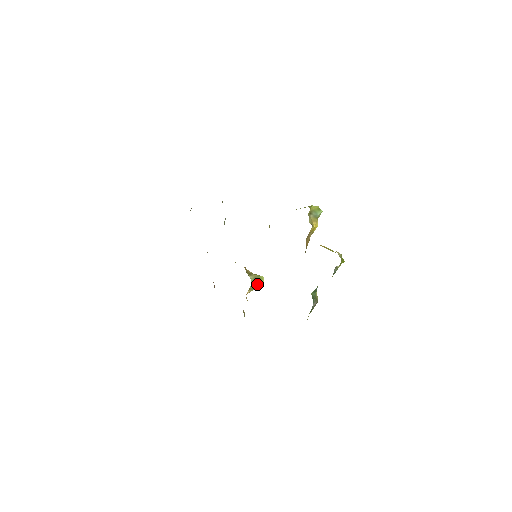
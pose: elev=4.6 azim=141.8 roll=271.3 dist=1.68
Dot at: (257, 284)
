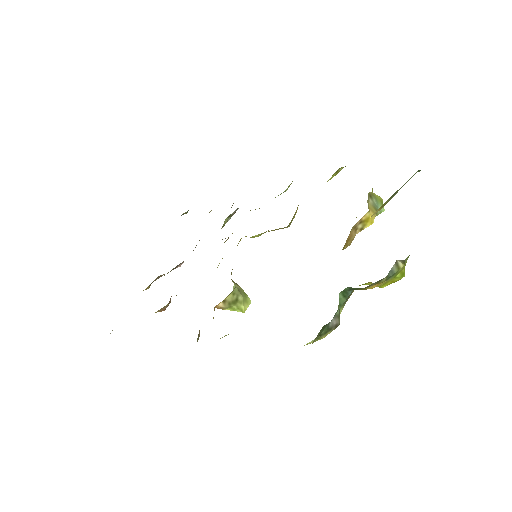
Dot at: (238, 302)
